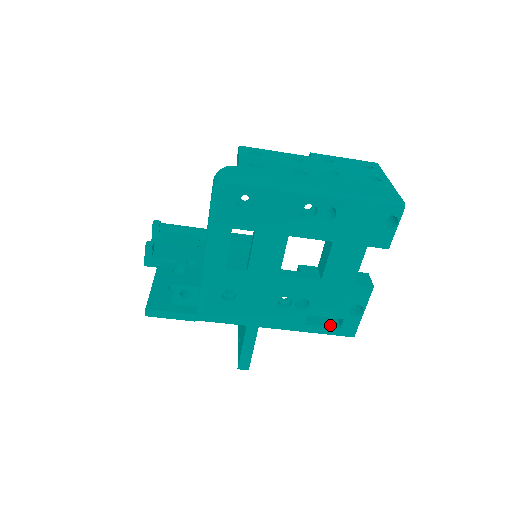
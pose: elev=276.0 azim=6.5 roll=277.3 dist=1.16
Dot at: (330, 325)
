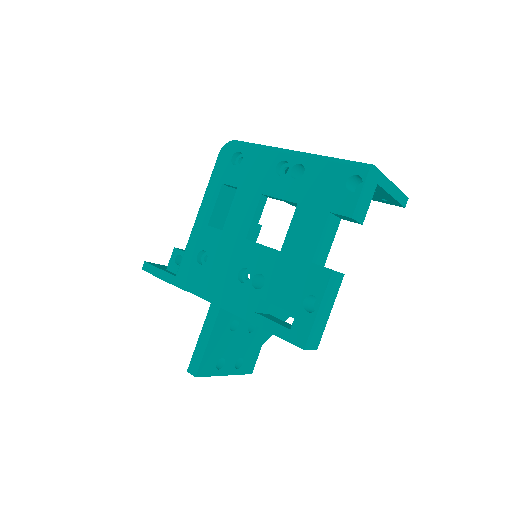
Dot at: (282, 324)
